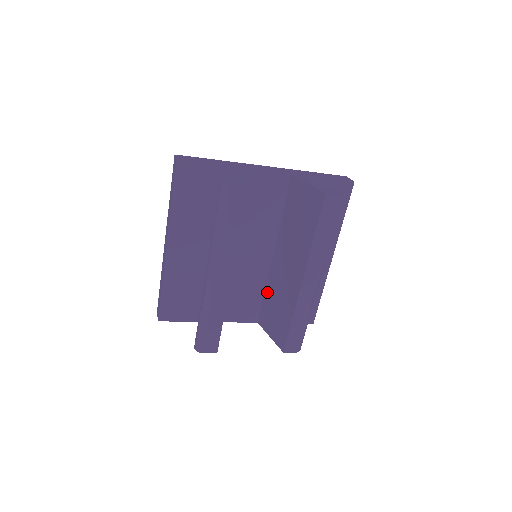
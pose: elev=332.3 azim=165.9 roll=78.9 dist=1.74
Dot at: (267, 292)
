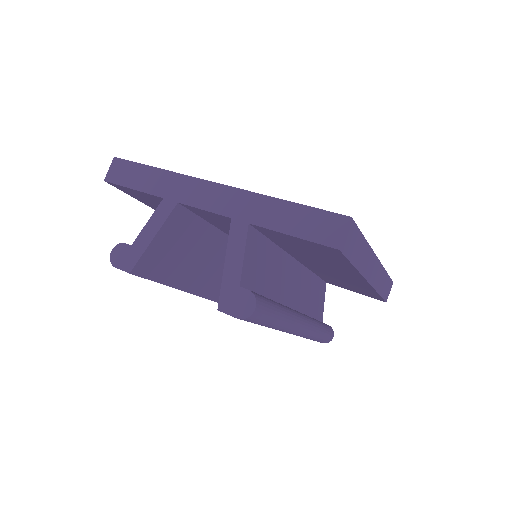
Dot at: occluded
